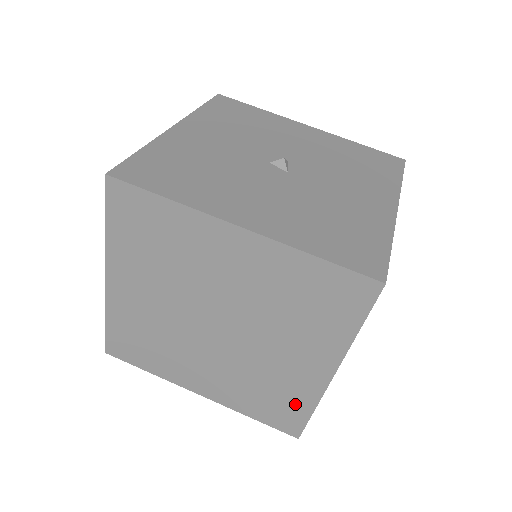
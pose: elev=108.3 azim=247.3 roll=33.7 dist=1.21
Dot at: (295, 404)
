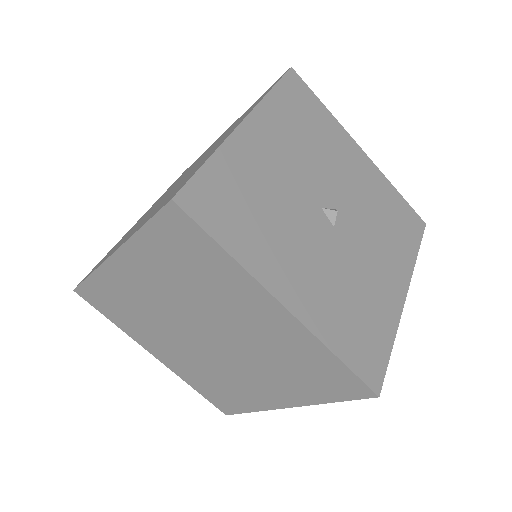
Dot at: (240, 402)
